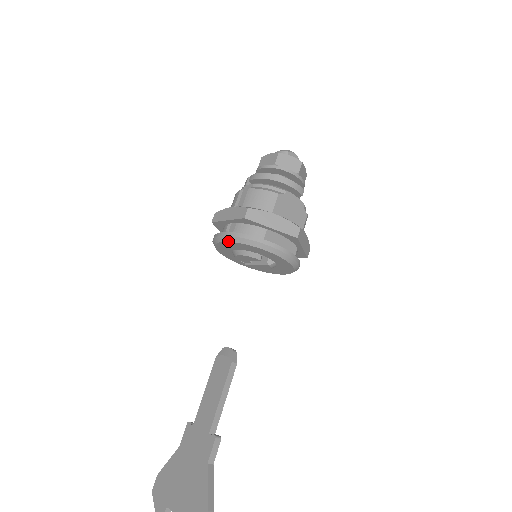
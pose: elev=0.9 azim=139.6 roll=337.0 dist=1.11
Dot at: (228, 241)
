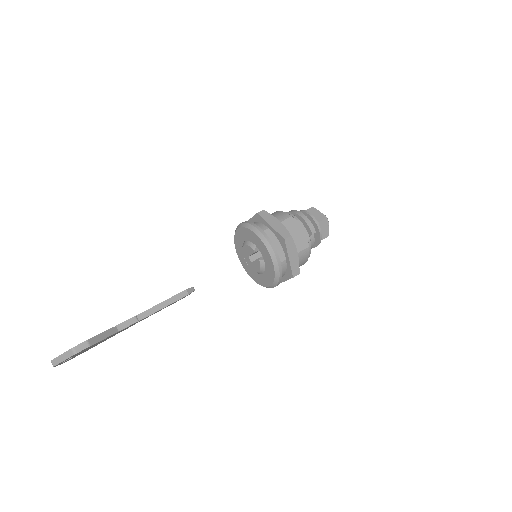
Dot at: (240, 227)
